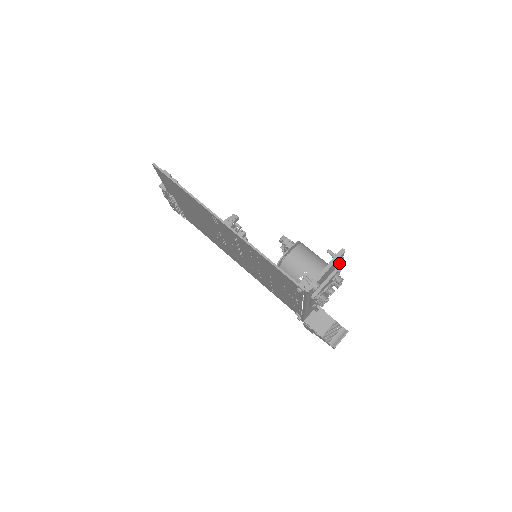
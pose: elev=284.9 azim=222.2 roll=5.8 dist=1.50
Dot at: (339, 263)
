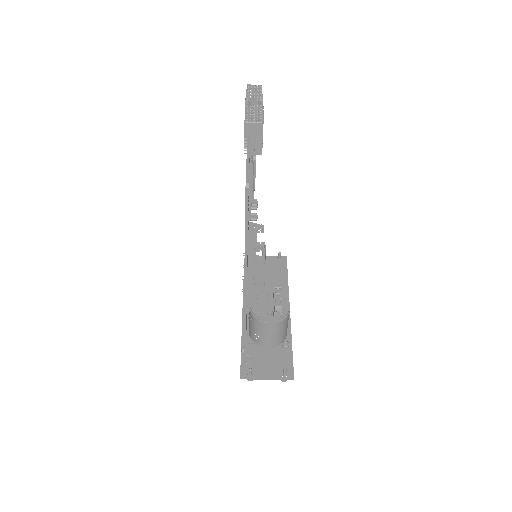
Dot at: occluded
